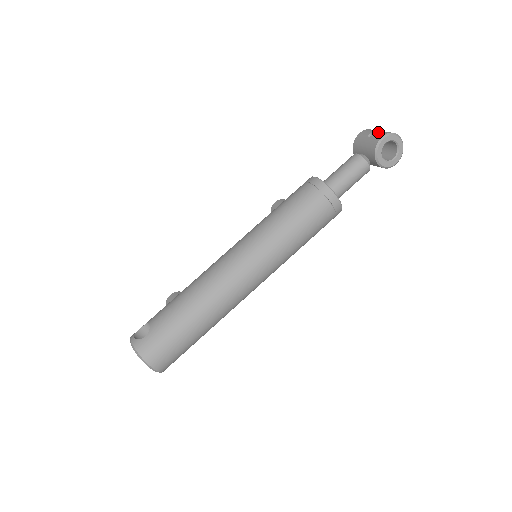
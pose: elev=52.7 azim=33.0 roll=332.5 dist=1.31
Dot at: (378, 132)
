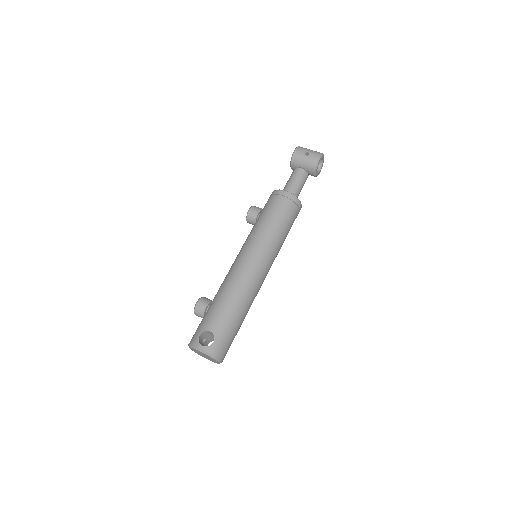
Dot at: (312, 152)
